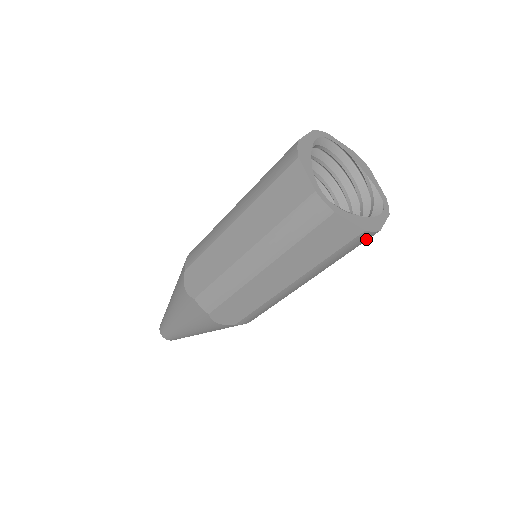
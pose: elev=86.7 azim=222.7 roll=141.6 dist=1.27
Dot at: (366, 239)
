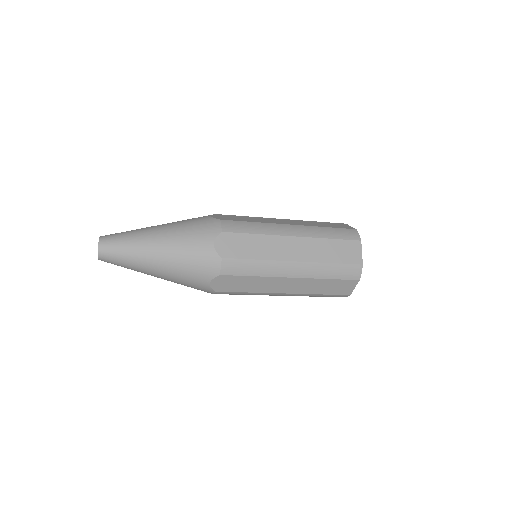
Dot at: (352, 277)
